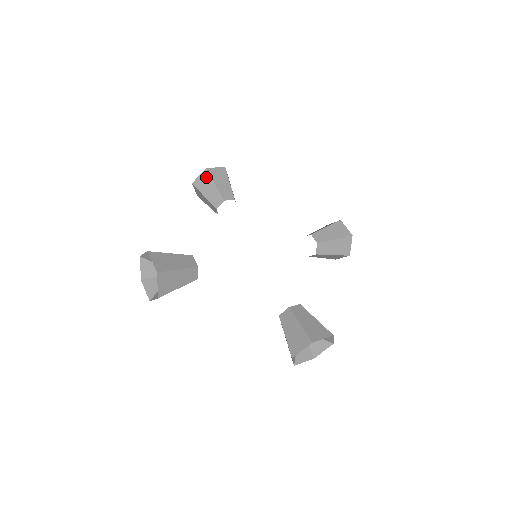
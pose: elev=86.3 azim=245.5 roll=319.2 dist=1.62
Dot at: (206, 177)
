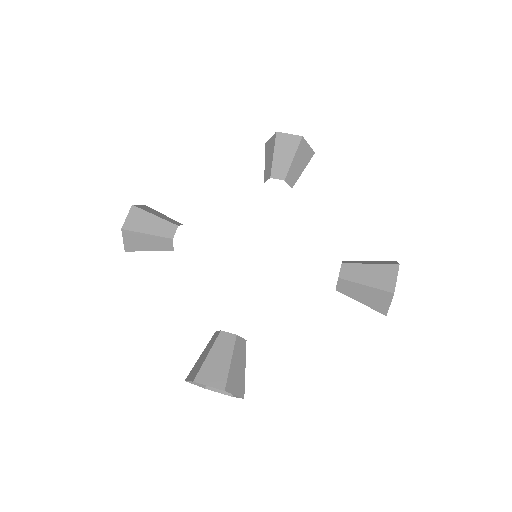
Dot at: (131, 236)
